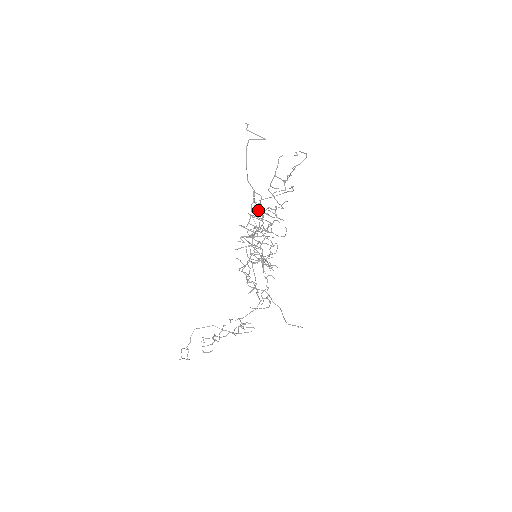
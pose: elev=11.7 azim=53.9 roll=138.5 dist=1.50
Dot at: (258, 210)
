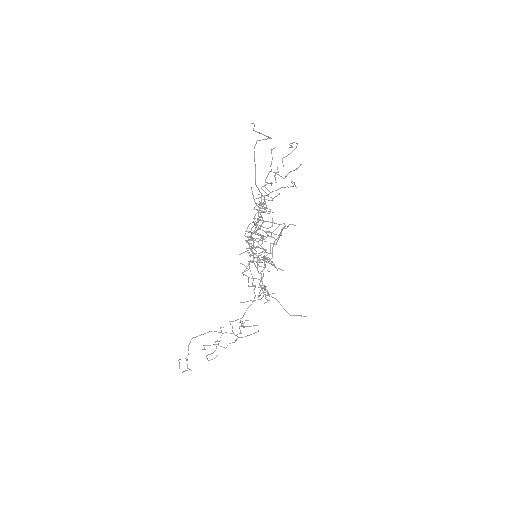
Dot at: (255, 209)
